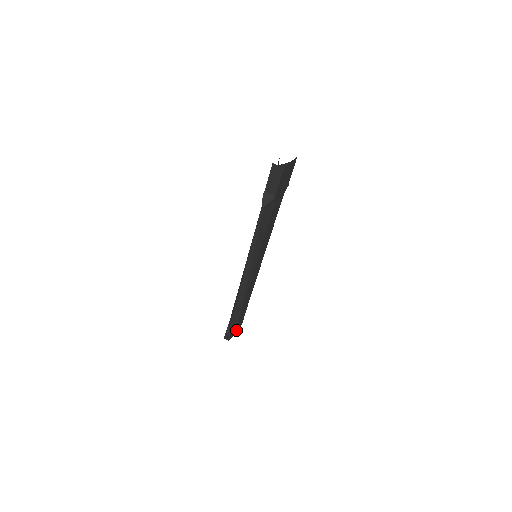
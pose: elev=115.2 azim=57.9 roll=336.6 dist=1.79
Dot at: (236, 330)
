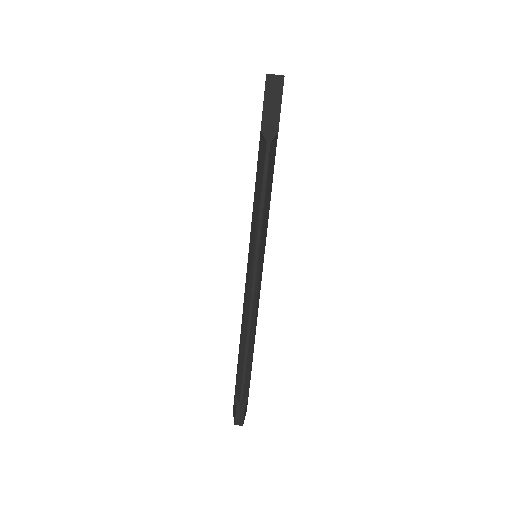
Dot at: occluded
